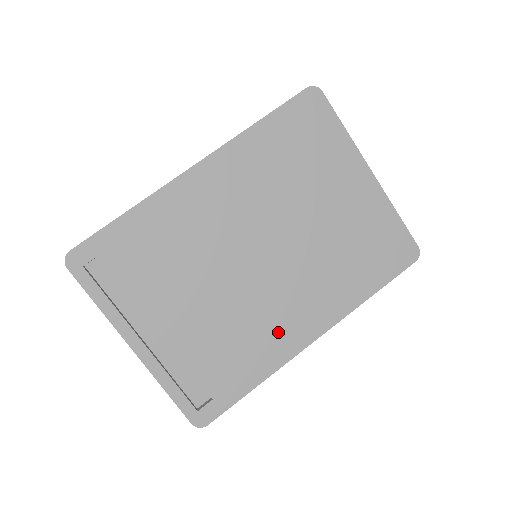
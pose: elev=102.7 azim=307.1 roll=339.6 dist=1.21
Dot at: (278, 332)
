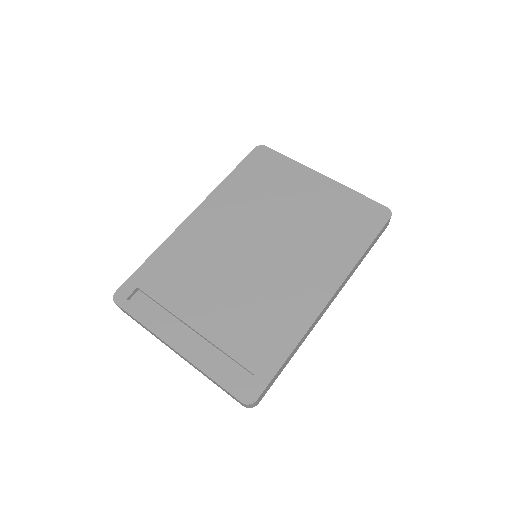
Dot at: (293, 303)
